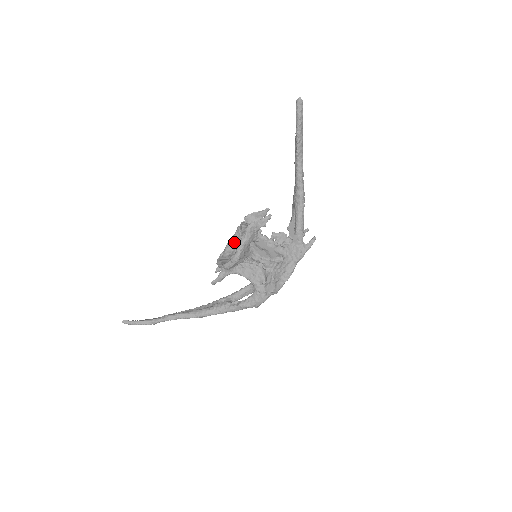
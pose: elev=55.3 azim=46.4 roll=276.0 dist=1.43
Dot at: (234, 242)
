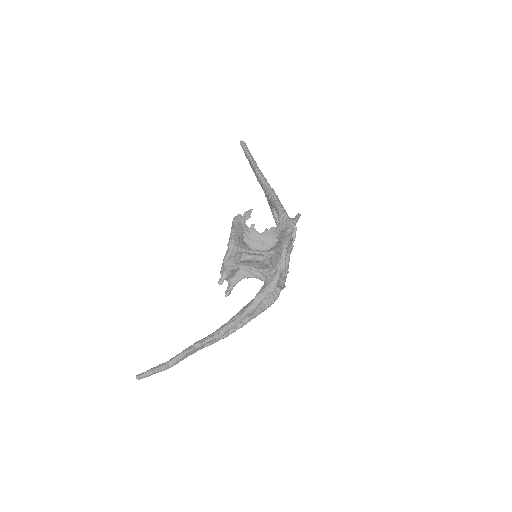
Dot at: occluded
